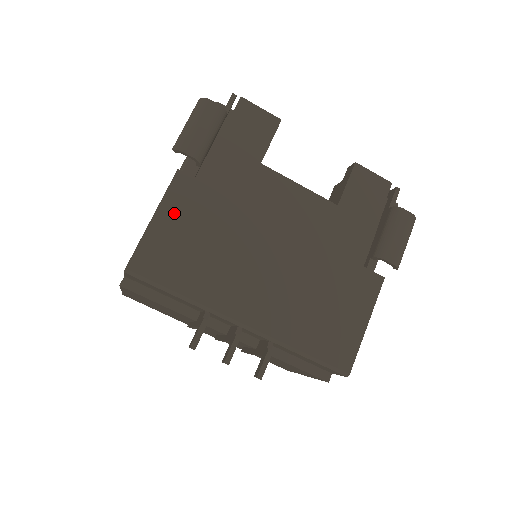
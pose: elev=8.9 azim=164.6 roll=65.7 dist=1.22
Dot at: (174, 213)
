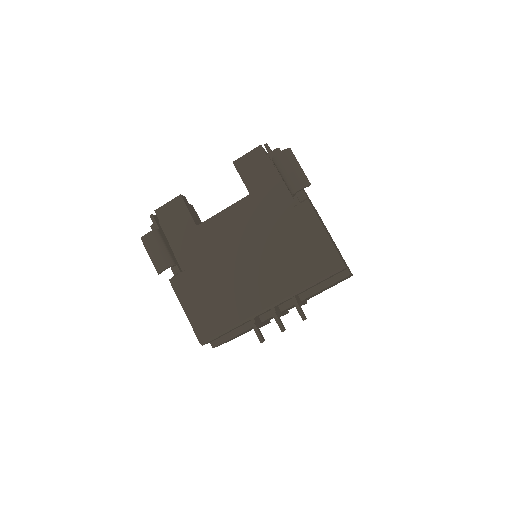
Dot at: (189, 299)
